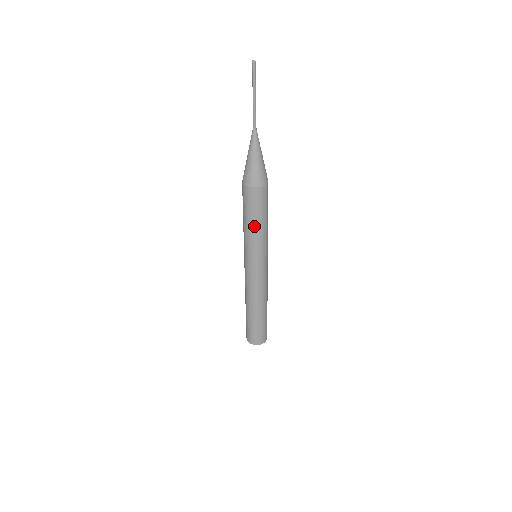
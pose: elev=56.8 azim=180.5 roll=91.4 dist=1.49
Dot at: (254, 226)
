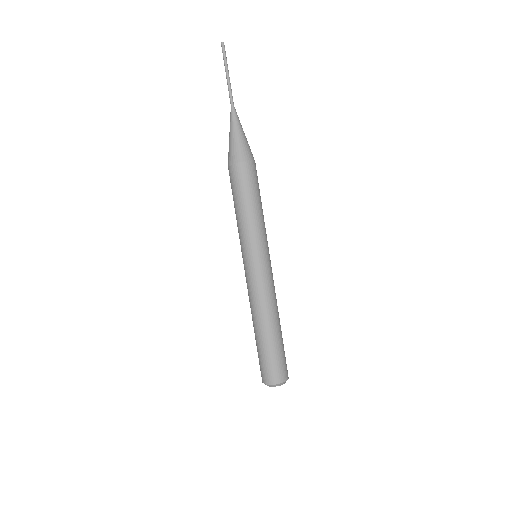
Dot at: (237, 211)
